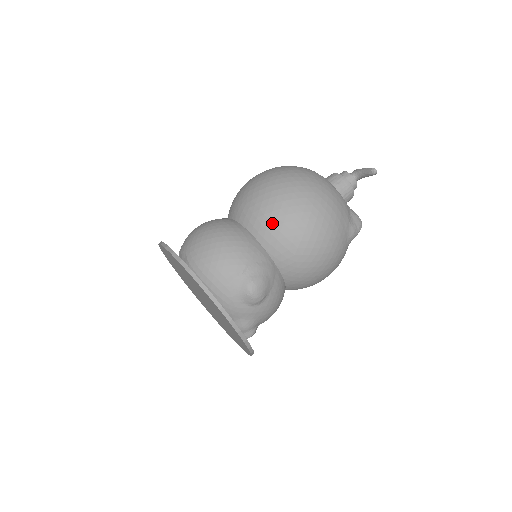
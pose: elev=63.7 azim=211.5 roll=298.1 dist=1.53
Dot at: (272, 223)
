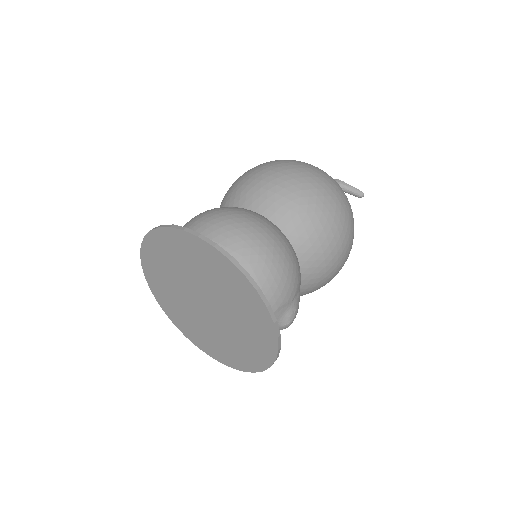
Dot at: (322, 249)
